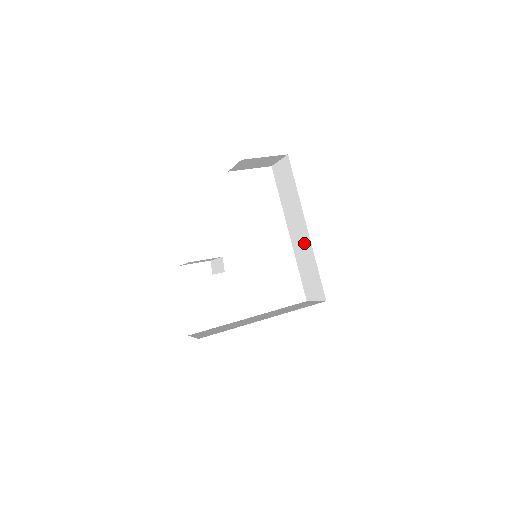
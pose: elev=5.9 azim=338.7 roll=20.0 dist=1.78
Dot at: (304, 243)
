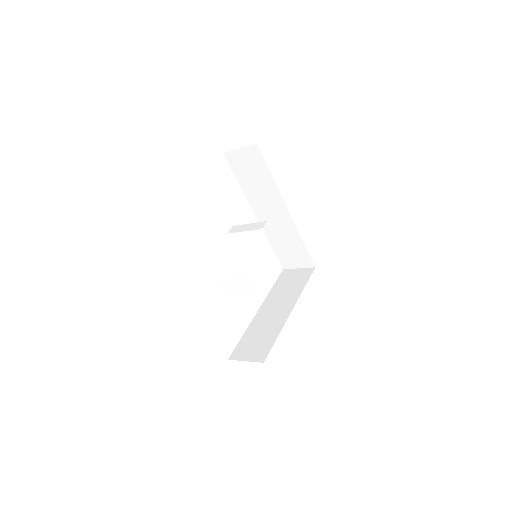
Dot at: (282, 223)
